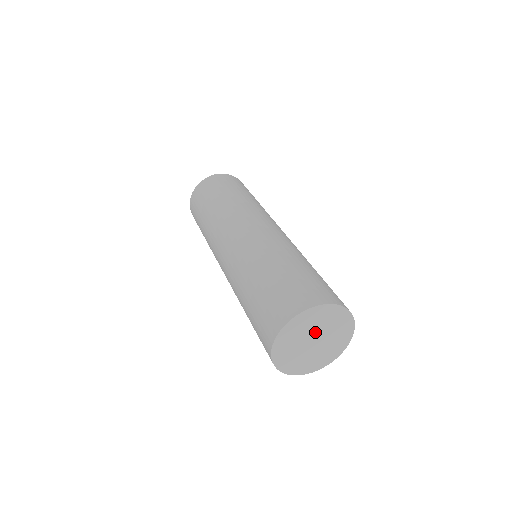
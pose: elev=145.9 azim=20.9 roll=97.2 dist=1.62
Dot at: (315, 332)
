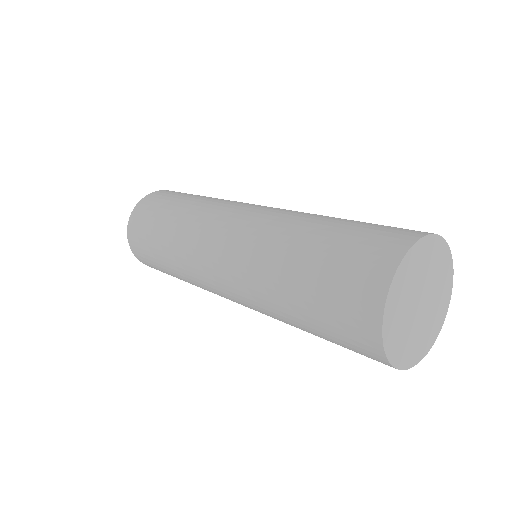
Dot at: (425, 285)
